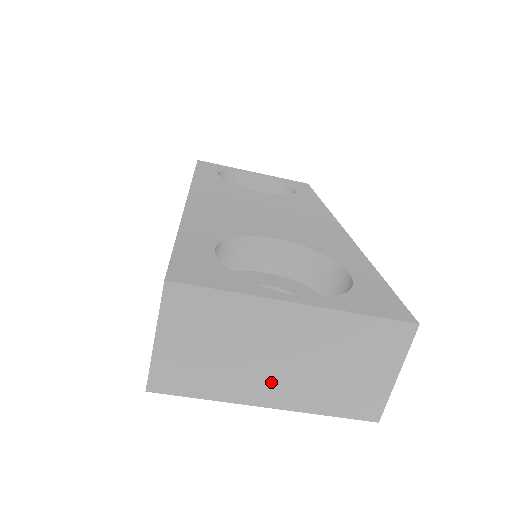
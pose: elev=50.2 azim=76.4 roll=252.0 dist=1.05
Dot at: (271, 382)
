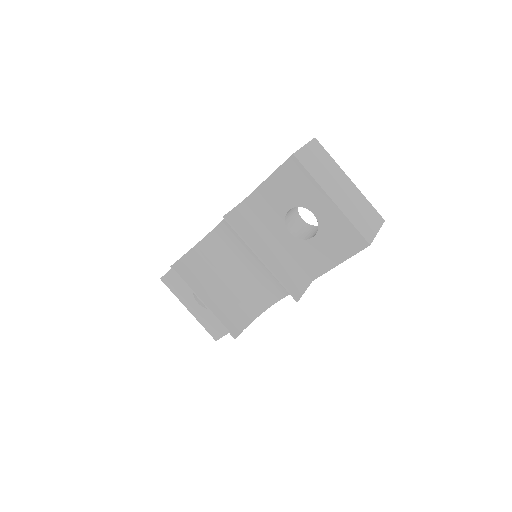
Dot at: (336, 193)
